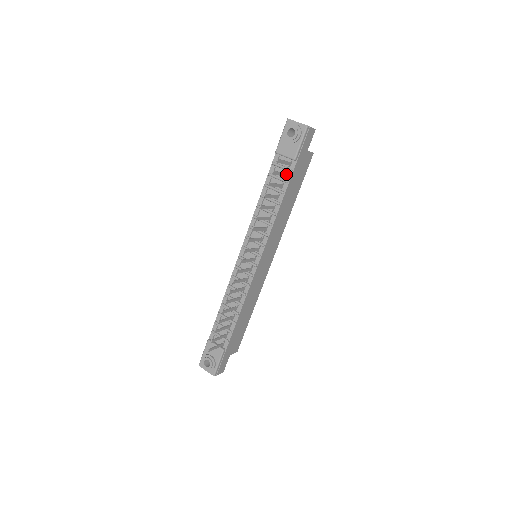
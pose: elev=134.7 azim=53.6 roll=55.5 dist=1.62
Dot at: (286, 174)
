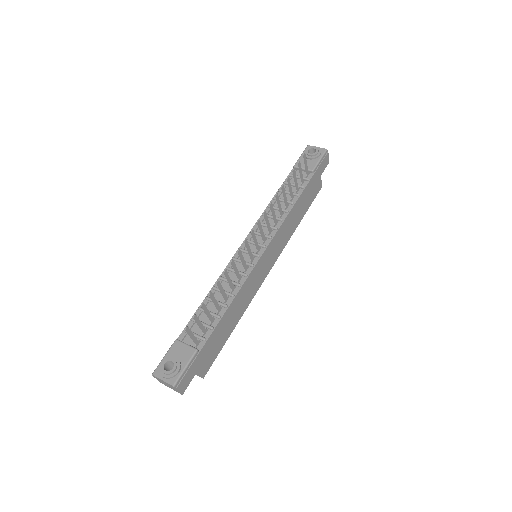
Dot at: (303, 181)
